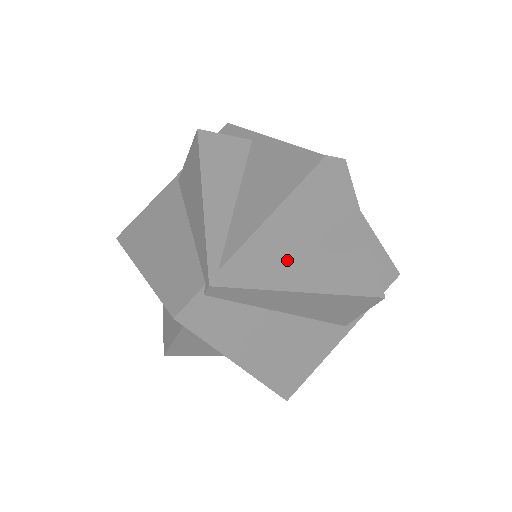
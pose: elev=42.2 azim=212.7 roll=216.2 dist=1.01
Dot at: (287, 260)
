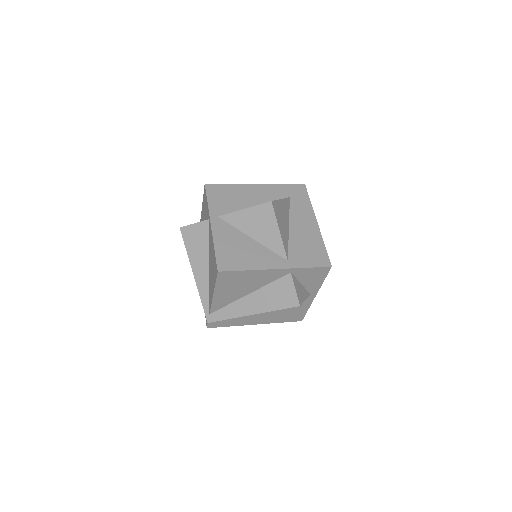
Dot at: (240, 298)
